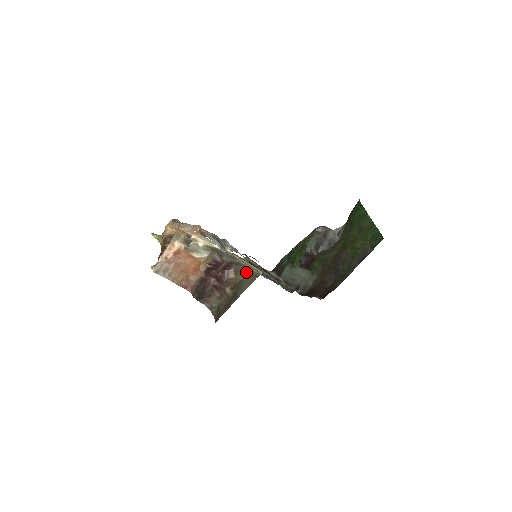
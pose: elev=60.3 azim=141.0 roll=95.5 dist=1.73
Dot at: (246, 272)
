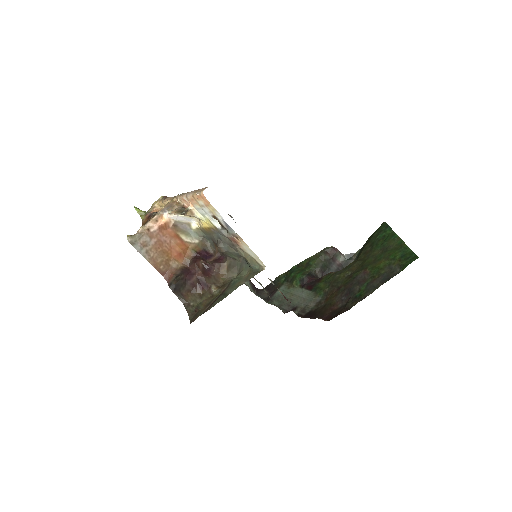
Dot at: (242, 269)
